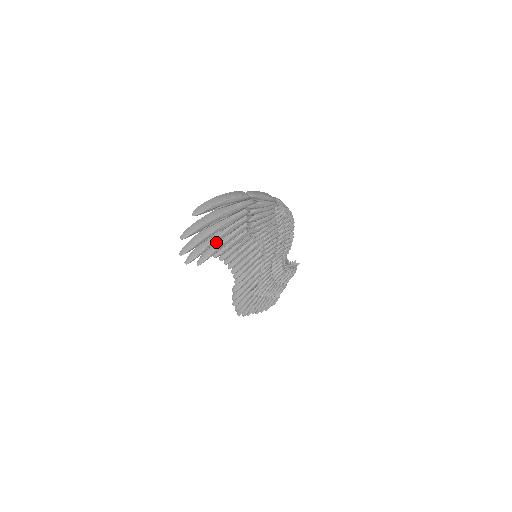
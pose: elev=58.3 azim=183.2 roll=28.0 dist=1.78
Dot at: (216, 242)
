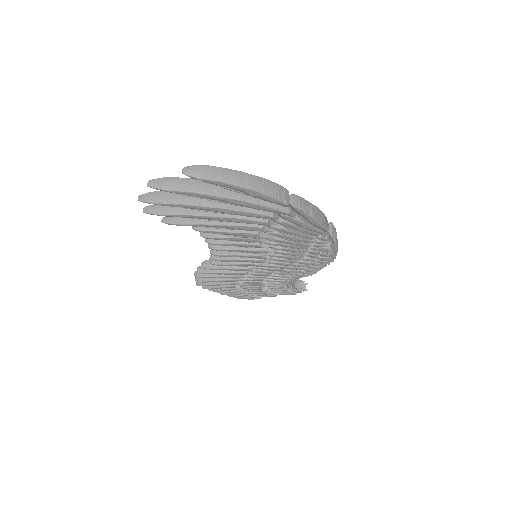
Dot at: (203, 217)
